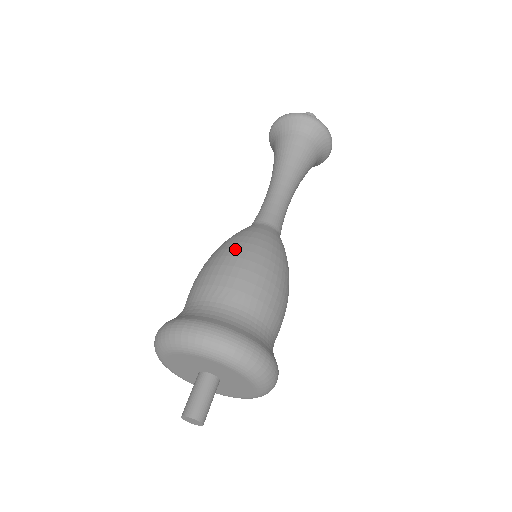
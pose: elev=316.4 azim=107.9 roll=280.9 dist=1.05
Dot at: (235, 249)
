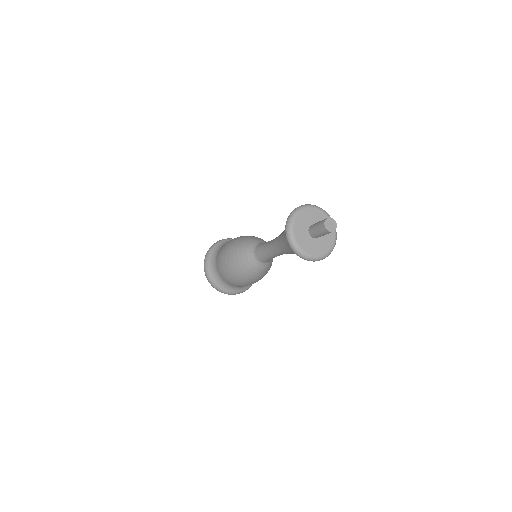
Dot at: (229, 264)
